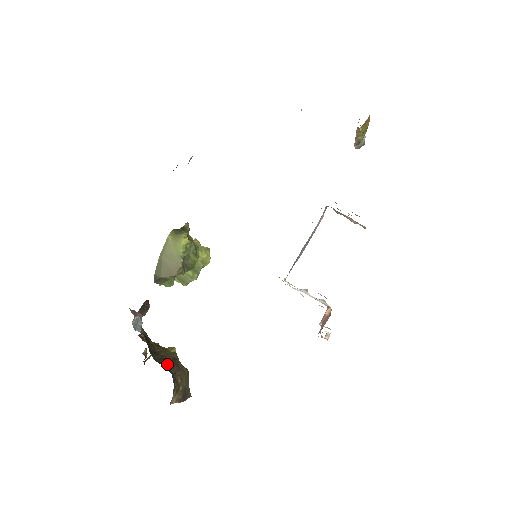
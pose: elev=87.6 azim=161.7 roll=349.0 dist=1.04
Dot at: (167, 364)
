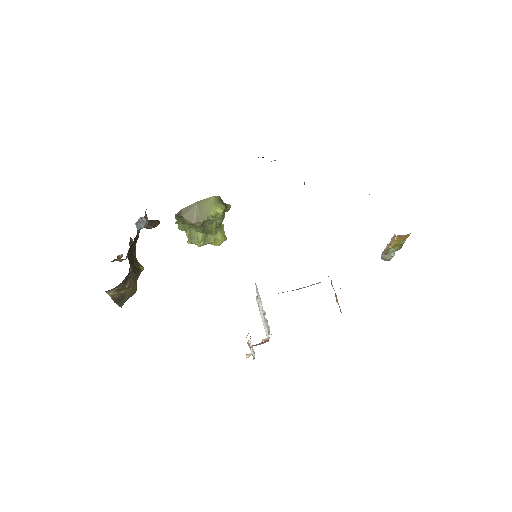
Dot at: (132, 266)
